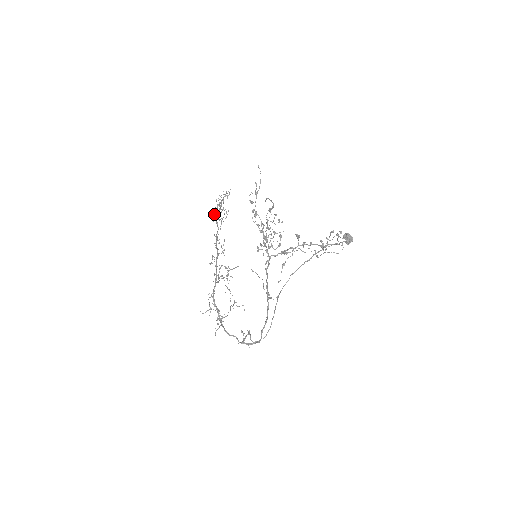
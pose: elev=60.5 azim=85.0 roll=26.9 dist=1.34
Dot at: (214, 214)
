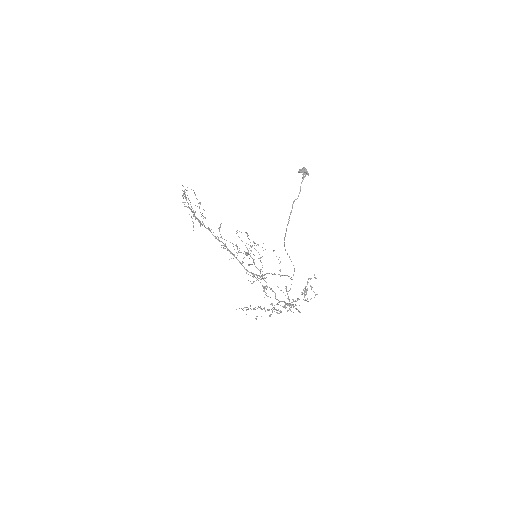
Dot at: occluded
